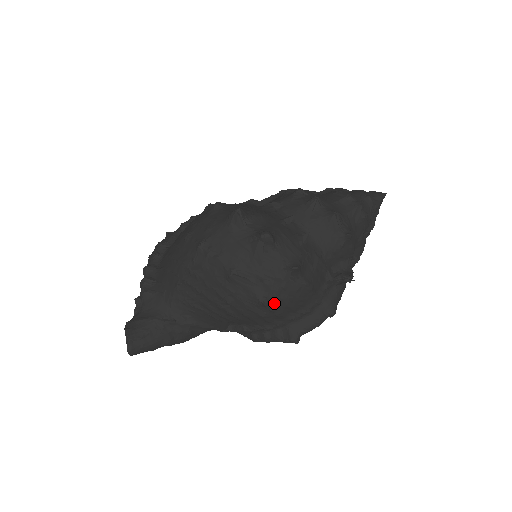
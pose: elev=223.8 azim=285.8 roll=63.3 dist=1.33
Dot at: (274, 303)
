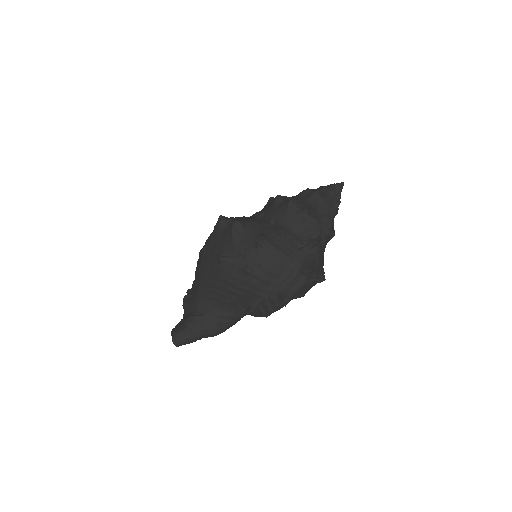
Dot at: (256, 270)
